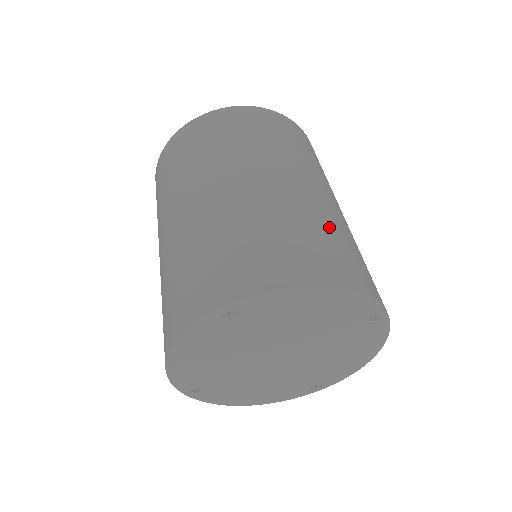
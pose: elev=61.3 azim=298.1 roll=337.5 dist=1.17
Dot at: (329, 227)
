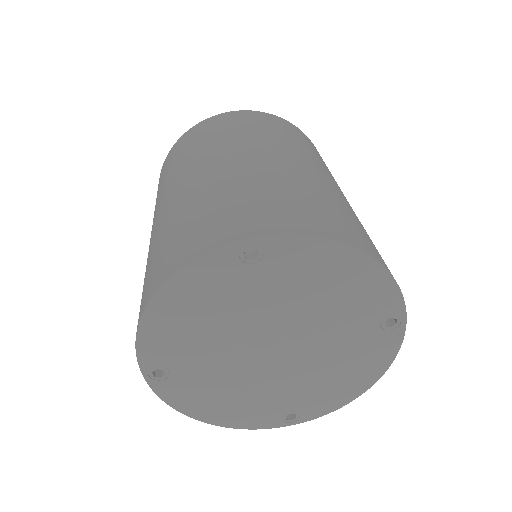
Dot at: (356, 218)
